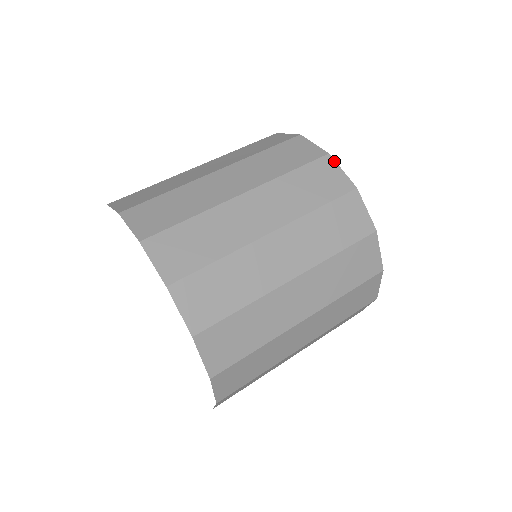
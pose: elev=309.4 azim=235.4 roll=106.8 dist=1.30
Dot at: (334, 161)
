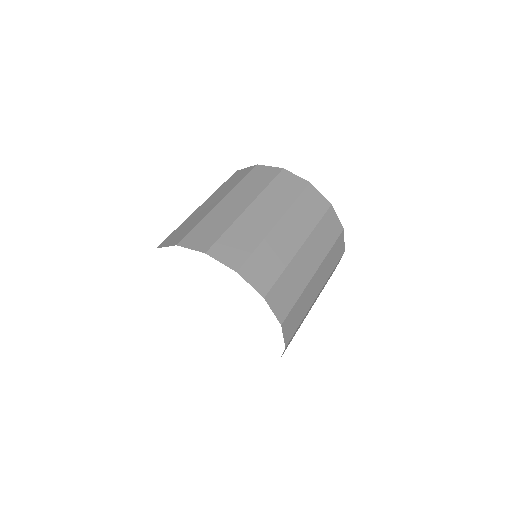
Dot at: (289, 172)
